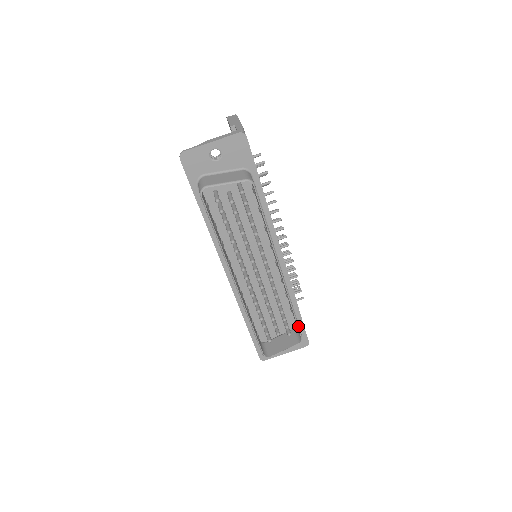
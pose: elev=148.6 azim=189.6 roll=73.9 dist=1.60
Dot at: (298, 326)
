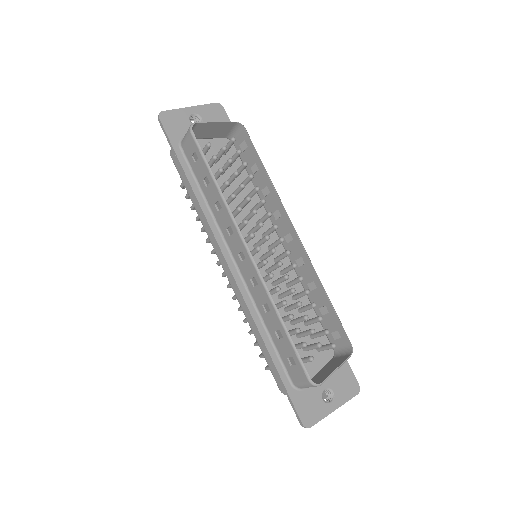
Dot at: (341, 324)
